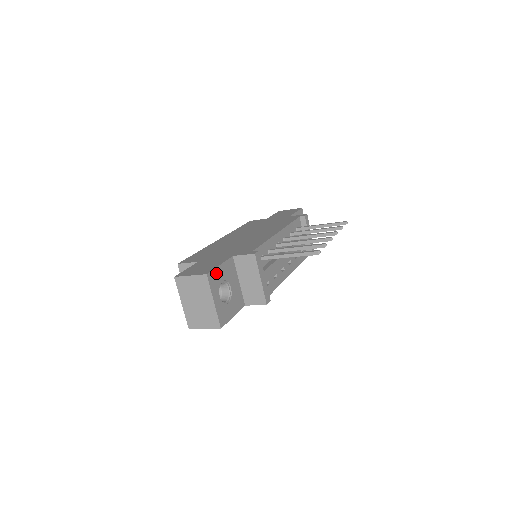
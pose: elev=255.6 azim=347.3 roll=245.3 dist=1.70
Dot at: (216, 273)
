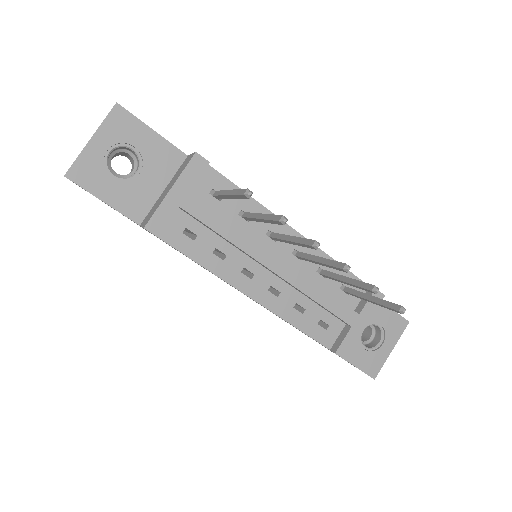
Dot at: (135, 125)
